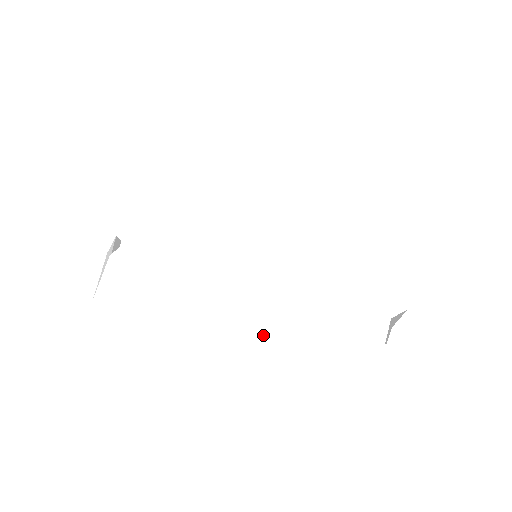
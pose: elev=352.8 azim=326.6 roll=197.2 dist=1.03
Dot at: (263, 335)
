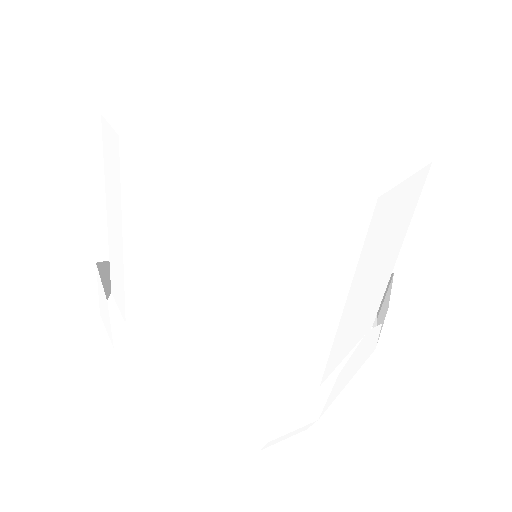
Dot at: occluded
